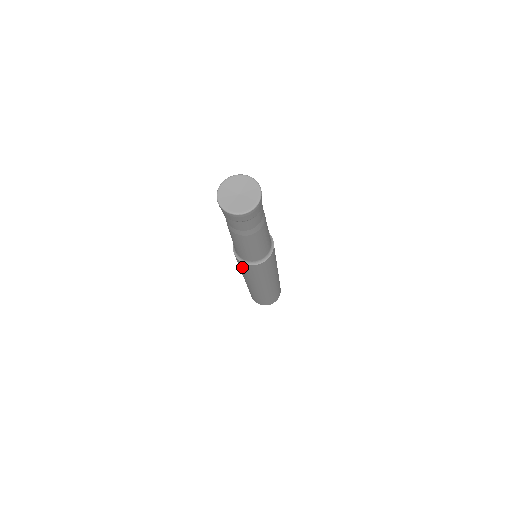
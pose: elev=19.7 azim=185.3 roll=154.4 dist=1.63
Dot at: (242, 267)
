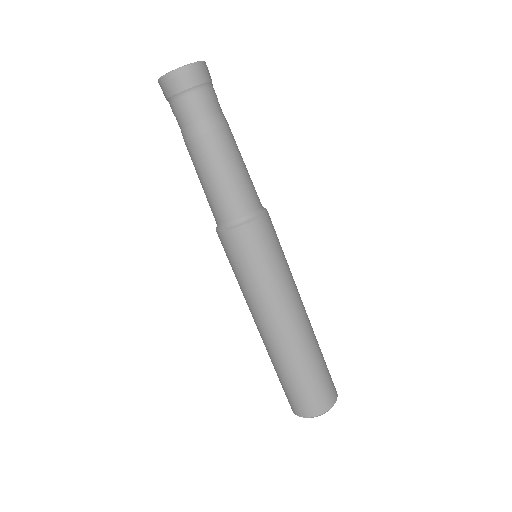
Dot at: (236, 254)
